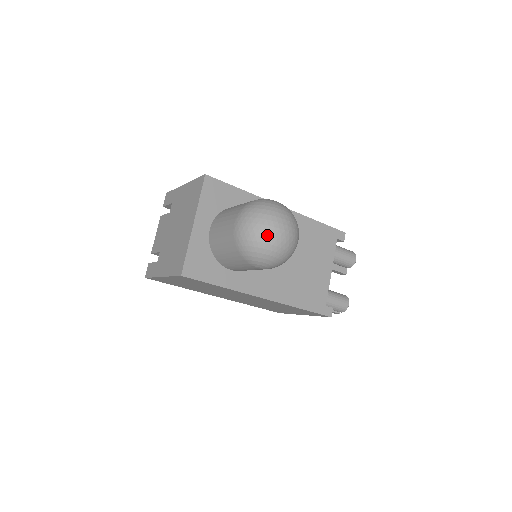
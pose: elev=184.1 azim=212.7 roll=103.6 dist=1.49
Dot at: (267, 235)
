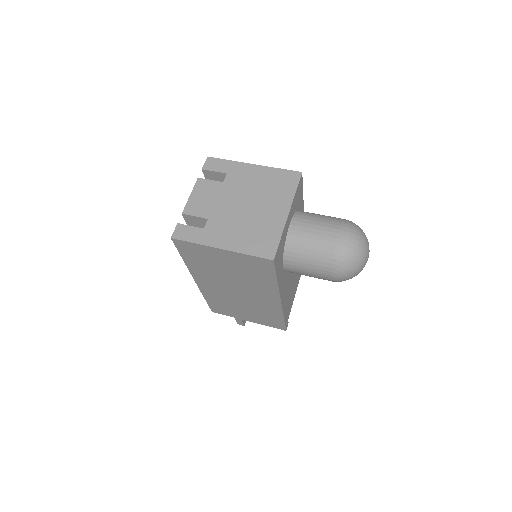
Dot at: (364, 256)
